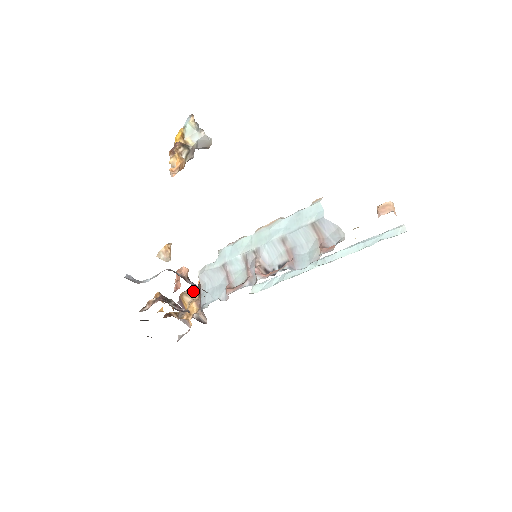
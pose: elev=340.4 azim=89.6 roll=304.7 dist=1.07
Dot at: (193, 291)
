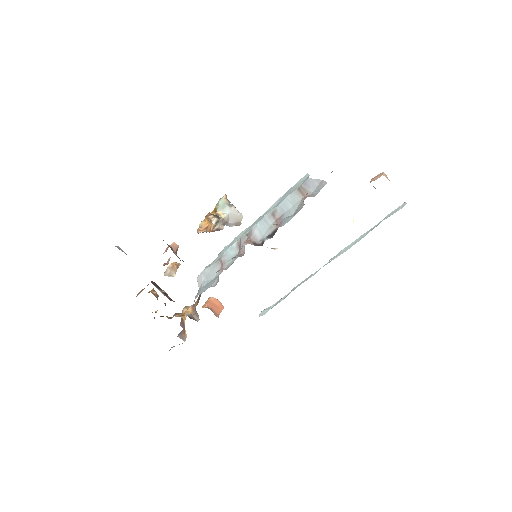
Dot at: (194, 304)
